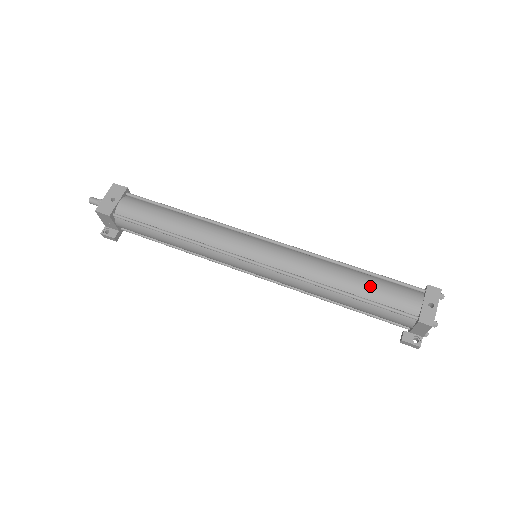
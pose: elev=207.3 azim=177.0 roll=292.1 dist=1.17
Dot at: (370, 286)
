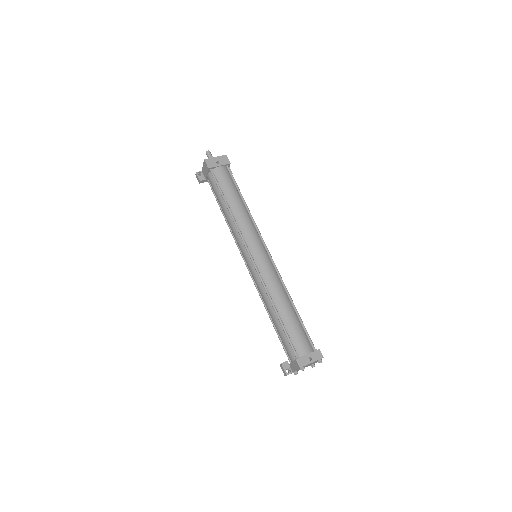
Dot at: (292, 322)
